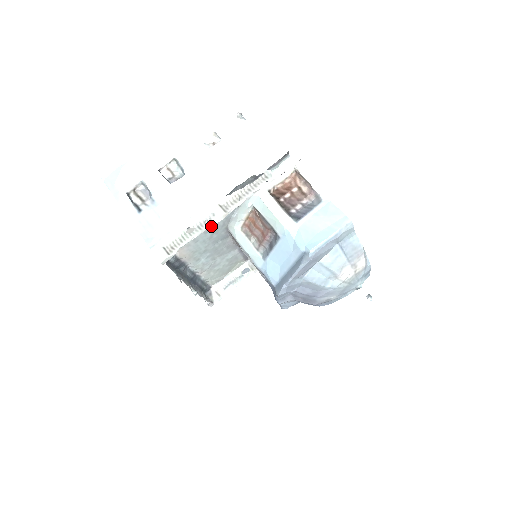
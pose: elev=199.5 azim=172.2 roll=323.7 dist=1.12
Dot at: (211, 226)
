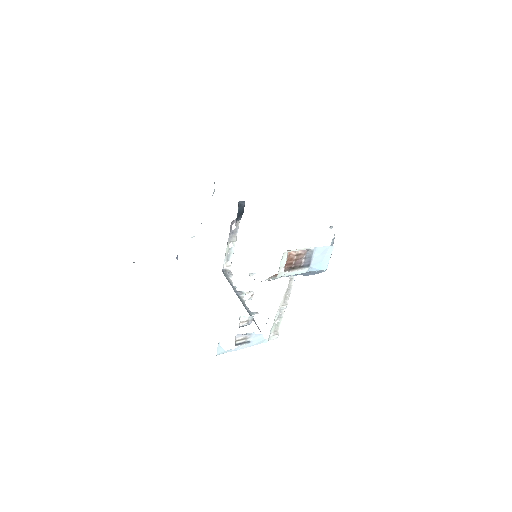
Dot at: occluded
